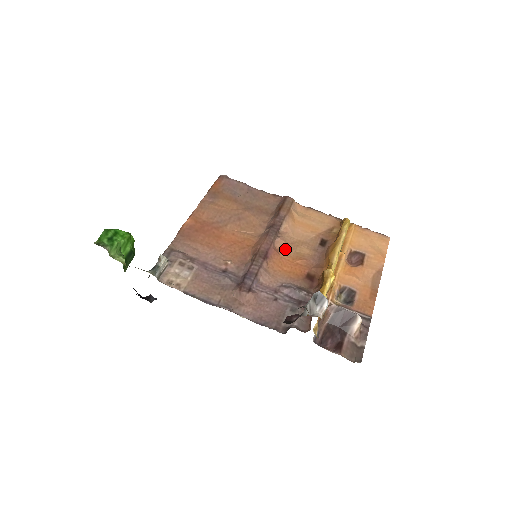
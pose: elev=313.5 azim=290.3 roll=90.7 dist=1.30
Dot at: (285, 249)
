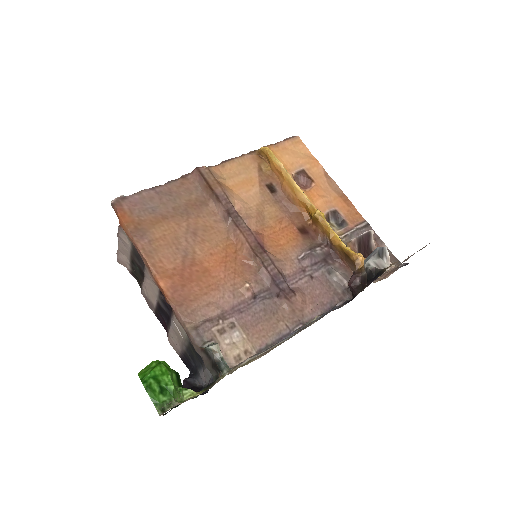
Dot at: (260, 225)
